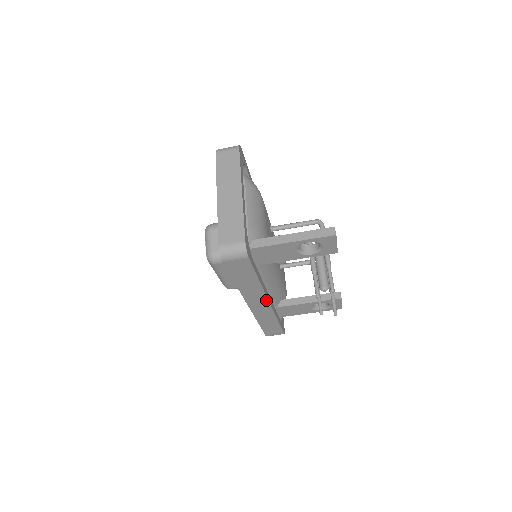
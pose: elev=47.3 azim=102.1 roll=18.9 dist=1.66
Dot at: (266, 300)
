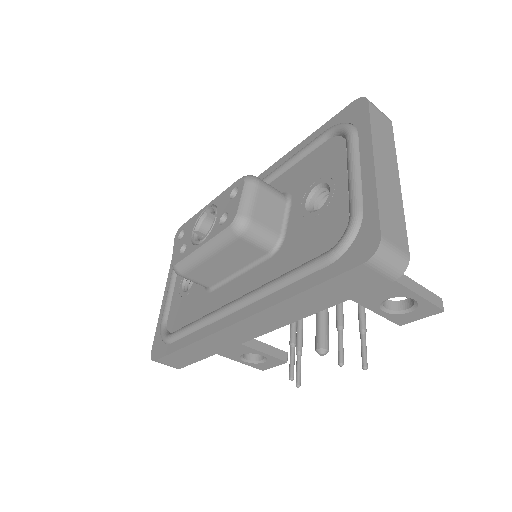
Dot at: (267, 330)
